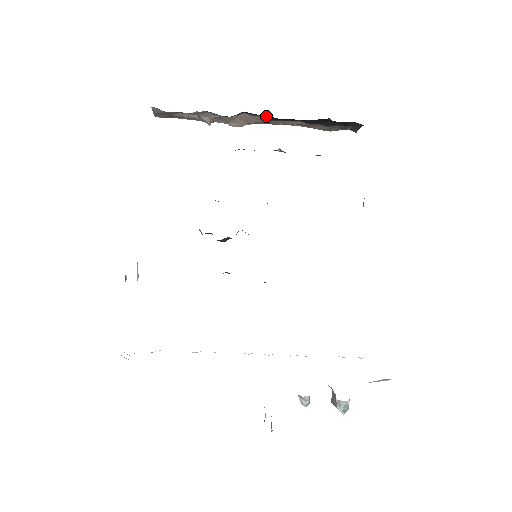
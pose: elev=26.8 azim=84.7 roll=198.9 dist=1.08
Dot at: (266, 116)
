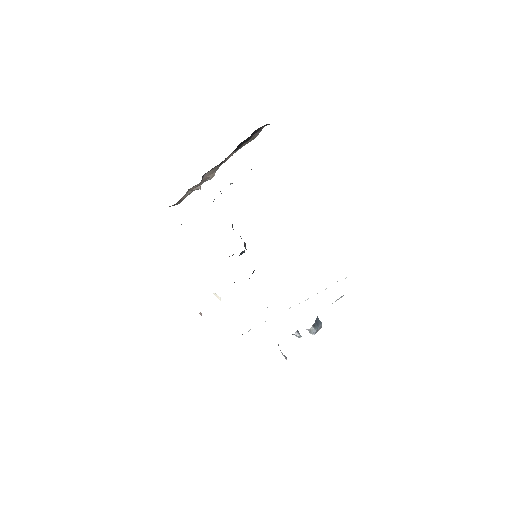
Dot at: (214, 167)
